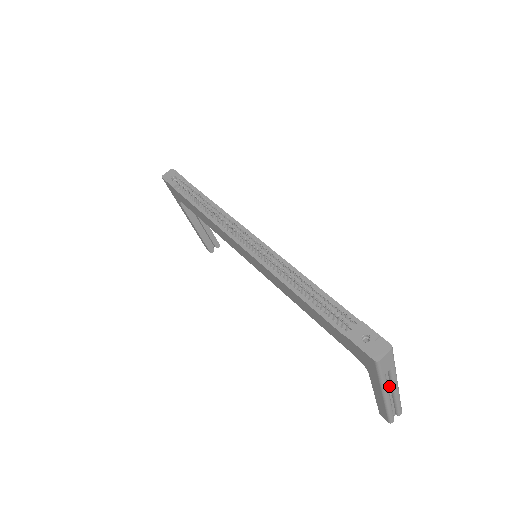
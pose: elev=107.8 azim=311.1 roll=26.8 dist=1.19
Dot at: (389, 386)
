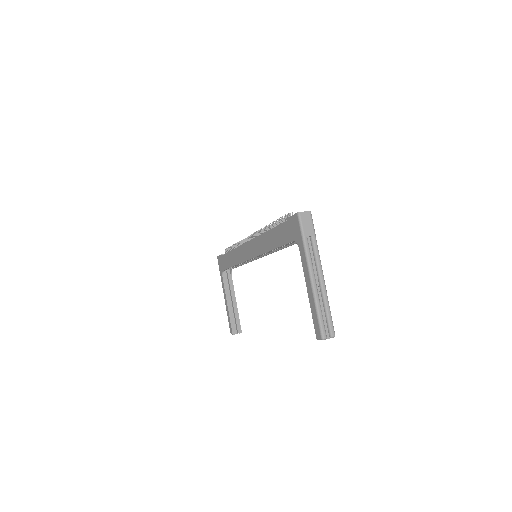
Dot at: (316, 272)
